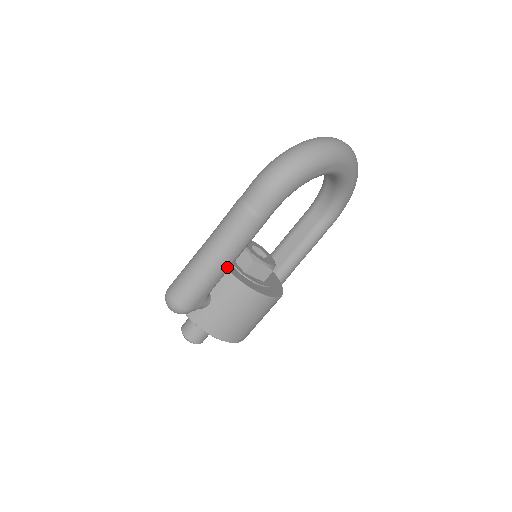
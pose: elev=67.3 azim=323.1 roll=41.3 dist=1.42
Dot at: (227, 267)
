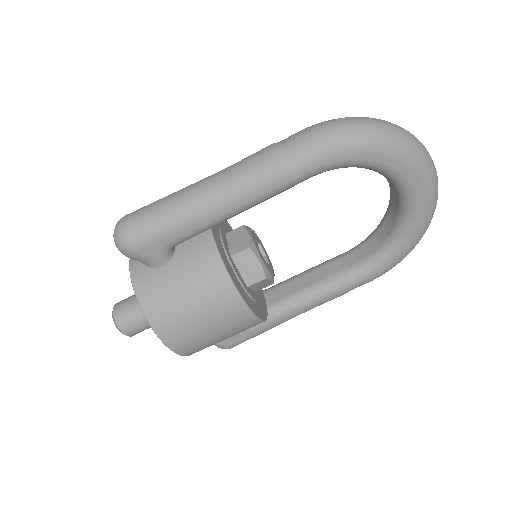
Dot at: (213, 217)
